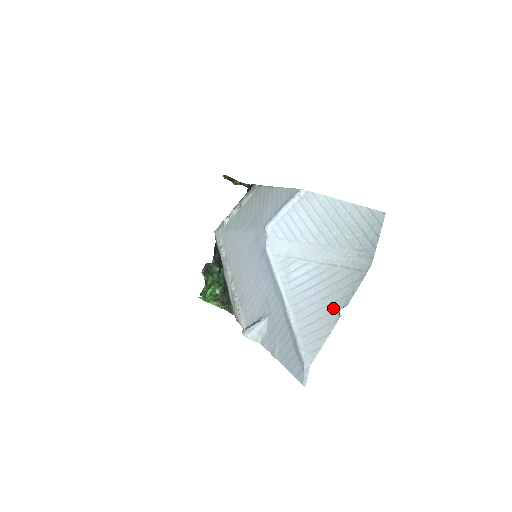
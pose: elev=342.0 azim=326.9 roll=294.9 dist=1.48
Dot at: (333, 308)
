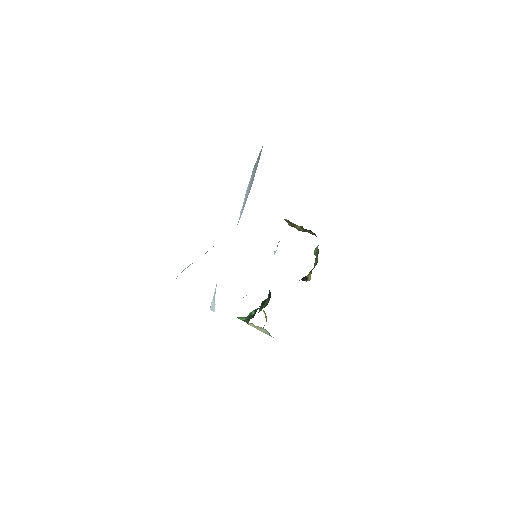
Dot at: occluded
